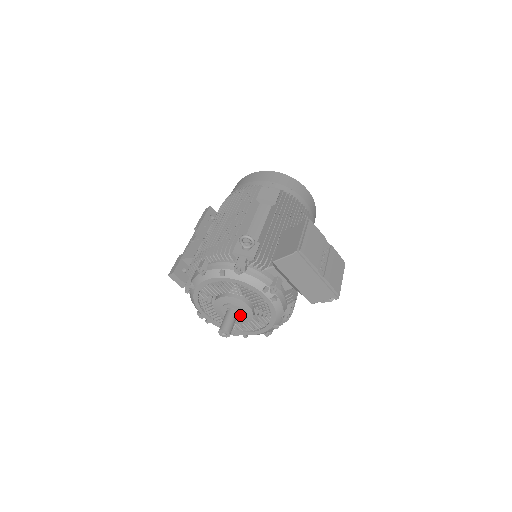
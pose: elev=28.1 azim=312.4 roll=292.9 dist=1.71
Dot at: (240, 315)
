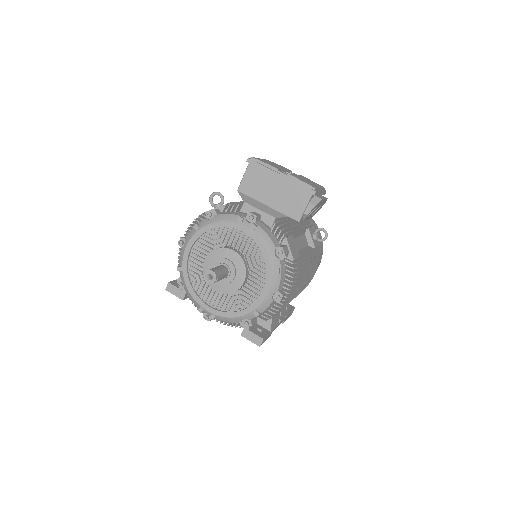
Dot at: (231, 270)
